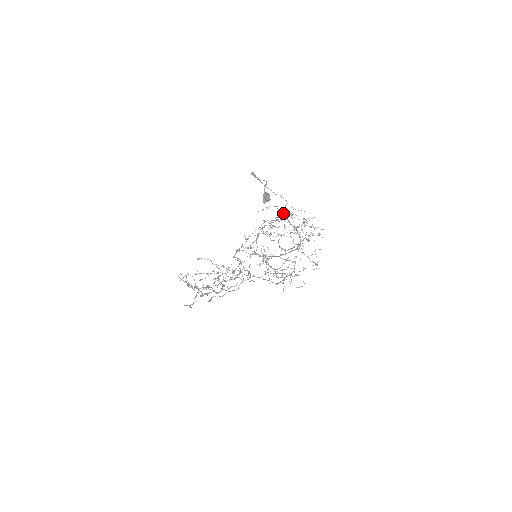
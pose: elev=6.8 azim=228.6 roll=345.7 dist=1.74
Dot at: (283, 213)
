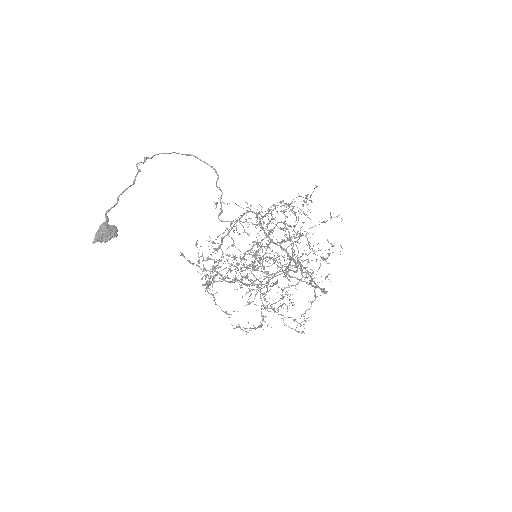
Dot at: (231, 221)
